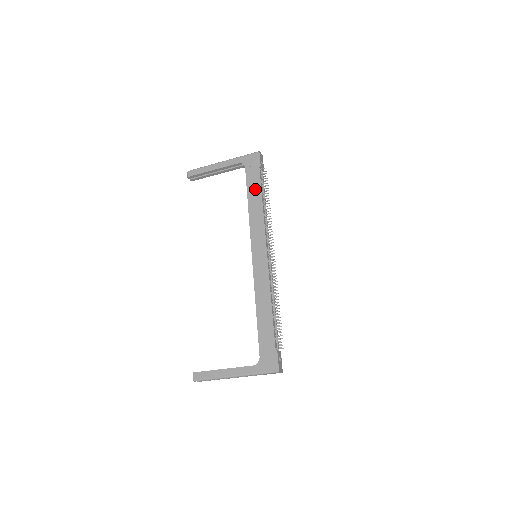
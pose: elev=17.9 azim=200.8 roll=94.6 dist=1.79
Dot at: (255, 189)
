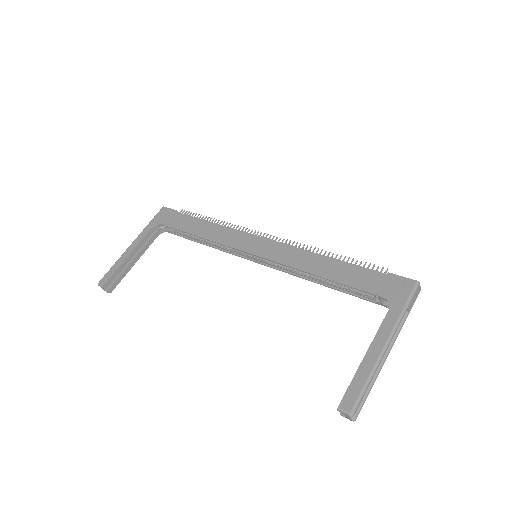
Dot at: (191, 223)
